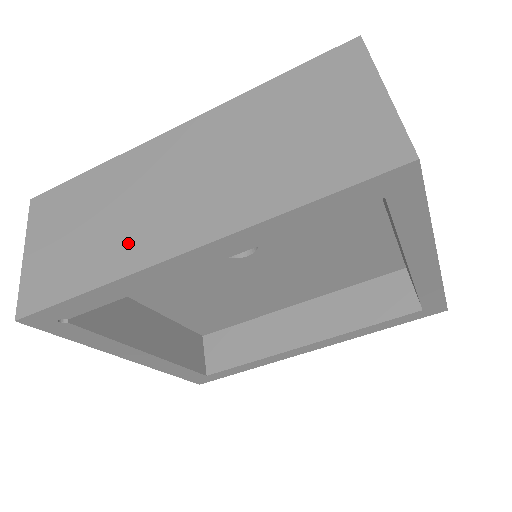
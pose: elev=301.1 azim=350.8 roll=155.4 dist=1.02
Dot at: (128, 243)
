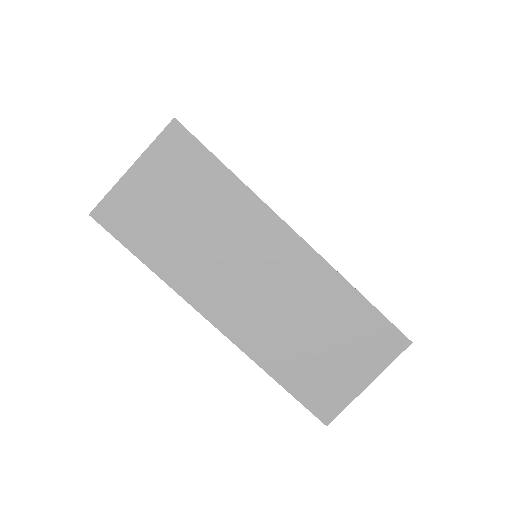
Dot at: (194, 271)
